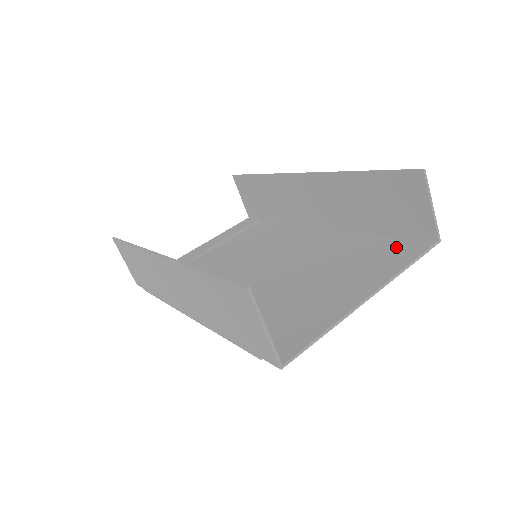
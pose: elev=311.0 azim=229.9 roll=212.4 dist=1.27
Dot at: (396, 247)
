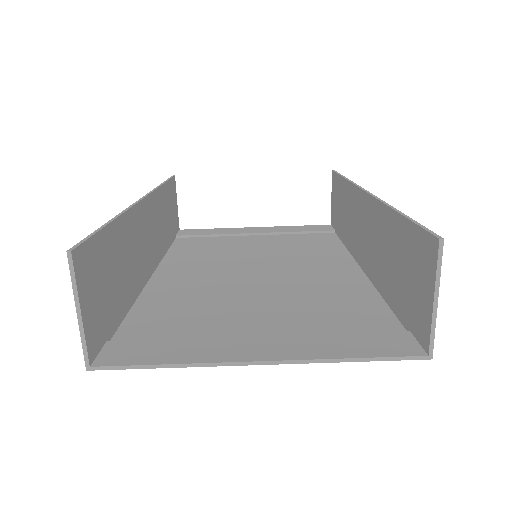
Dot at: (380, 331)
